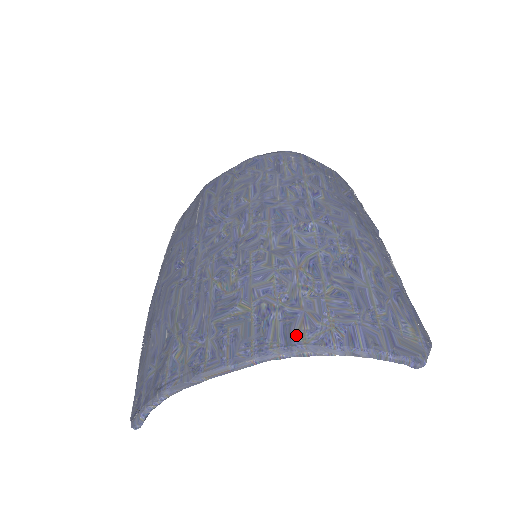
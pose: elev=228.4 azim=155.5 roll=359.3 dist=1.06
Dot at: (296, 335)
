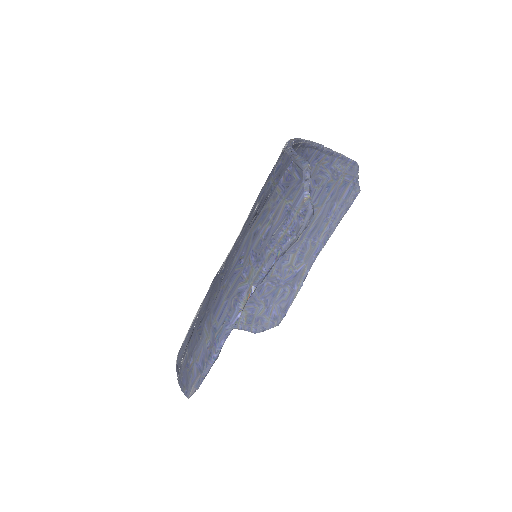
Dot at: occluded
